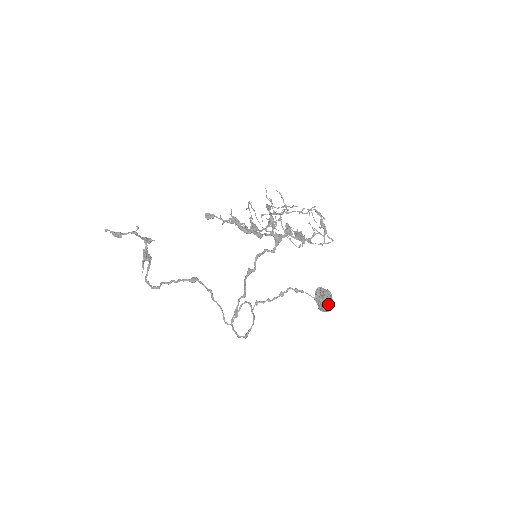
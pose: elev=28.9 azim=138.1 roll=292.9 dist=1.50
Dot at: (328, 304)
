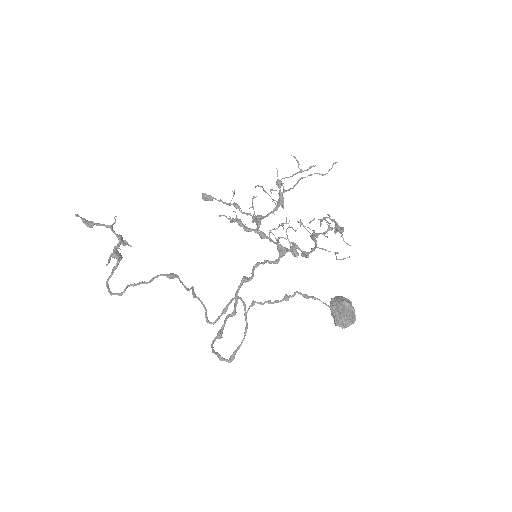
Dot at: (349, 312)
